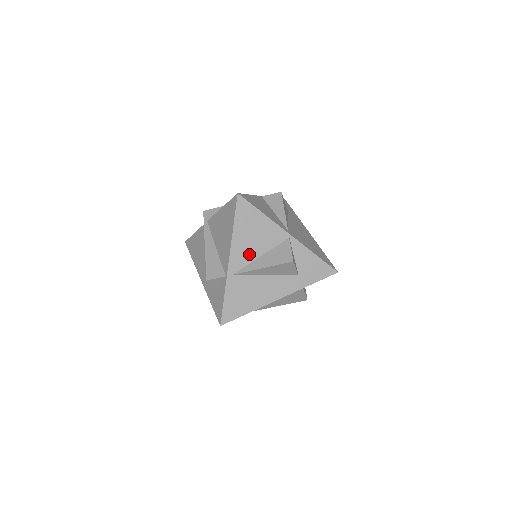
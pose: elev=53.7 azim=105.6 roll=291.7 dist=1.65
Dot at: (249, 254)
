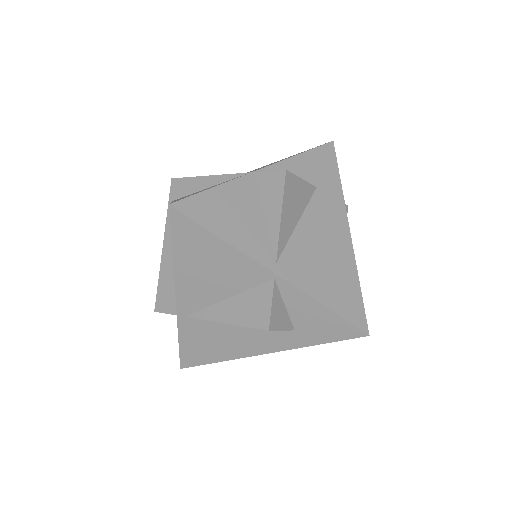
Dot at: (206, 294)
